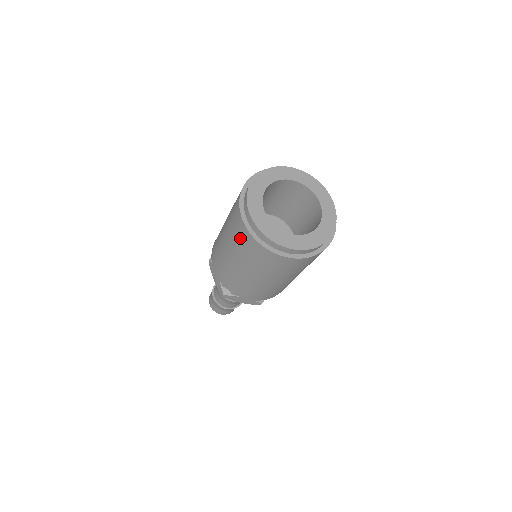
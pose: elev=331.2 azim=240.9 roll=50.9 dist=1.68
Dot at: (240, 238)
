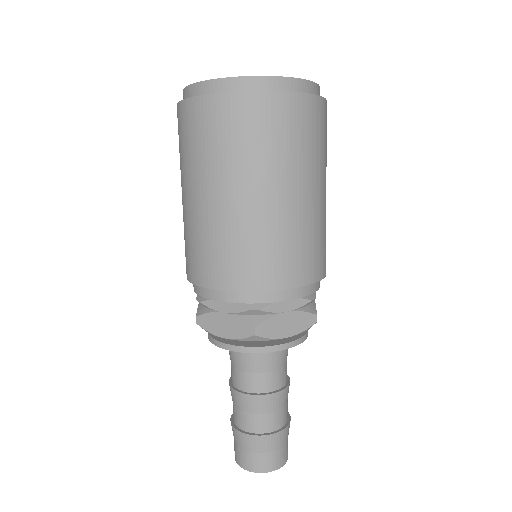
Dot at: occluded
